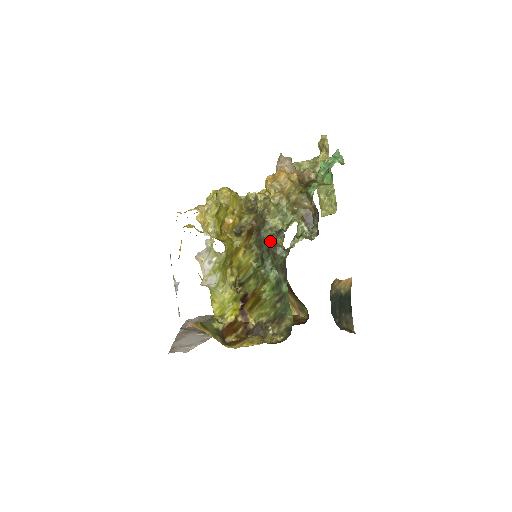
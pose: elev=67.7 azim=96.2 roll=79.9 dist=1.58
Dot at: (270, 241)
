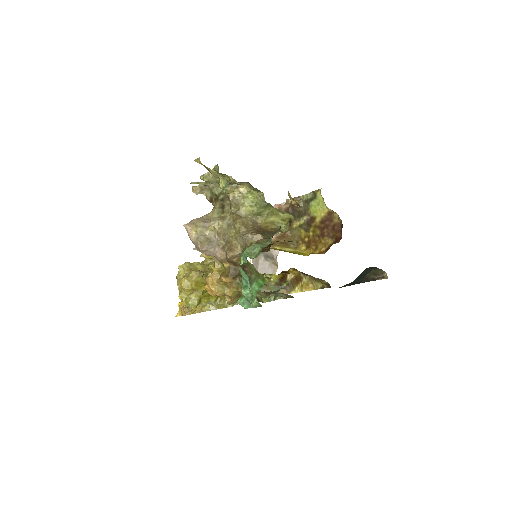
Dot at: occluded
